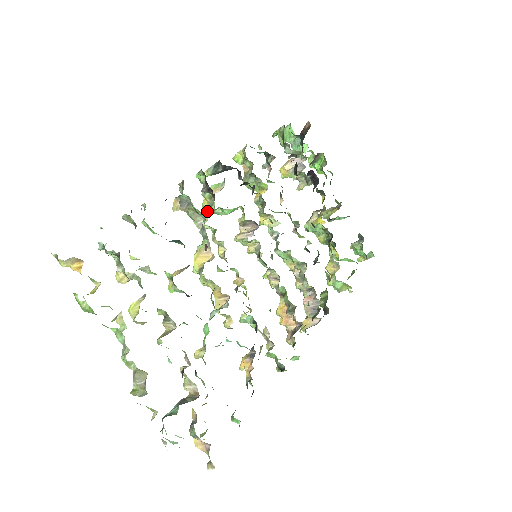
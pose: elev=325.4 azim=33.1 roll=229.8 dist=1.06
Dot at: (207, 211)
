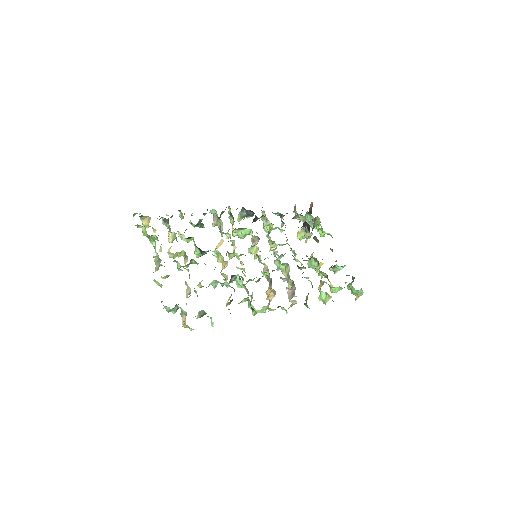
Dot at: (233, 233)
